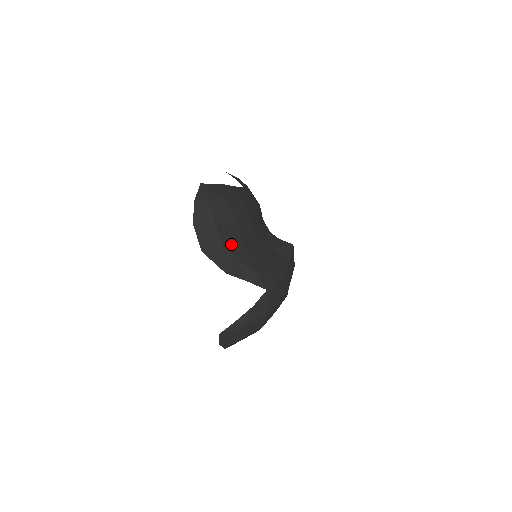
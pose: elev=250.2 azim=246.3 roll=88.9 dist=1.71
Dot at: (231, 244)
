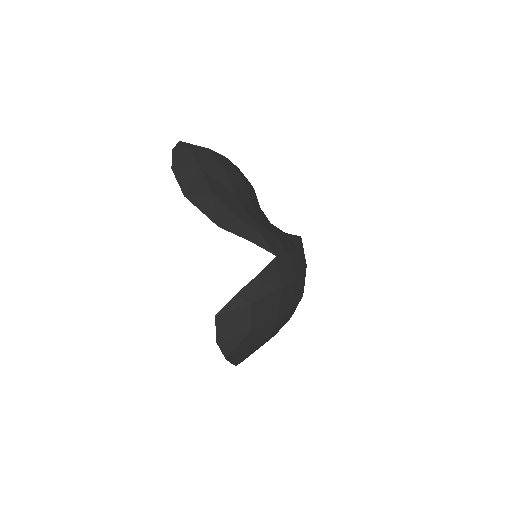
Dot at: (223, 196)
